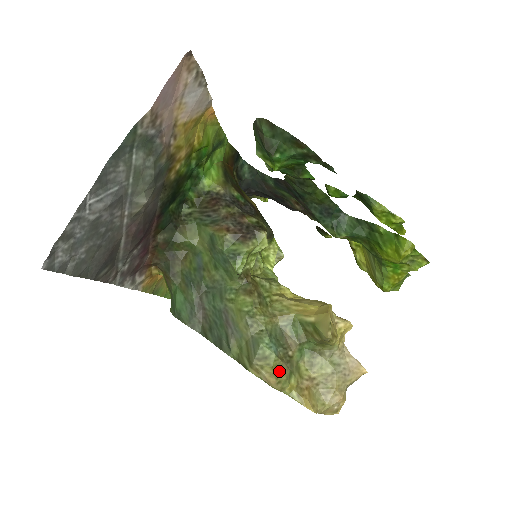
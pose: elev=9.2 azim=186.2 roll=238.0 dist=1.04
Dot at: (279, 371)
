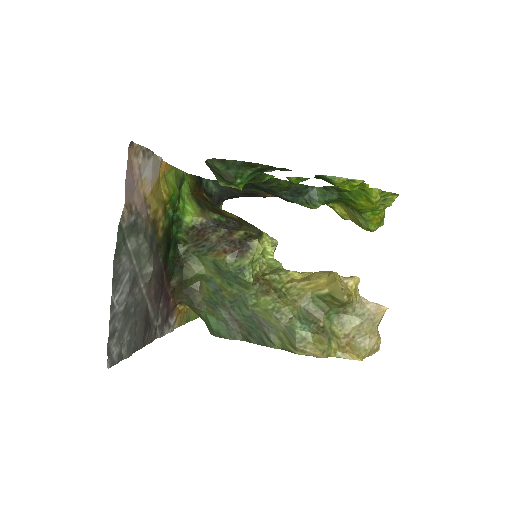
Dot at: (319, 344)
